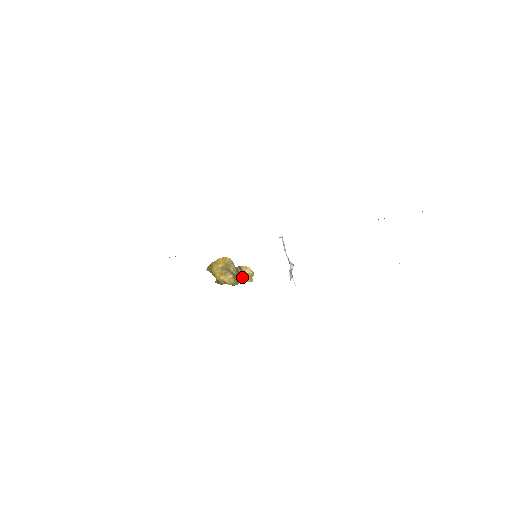
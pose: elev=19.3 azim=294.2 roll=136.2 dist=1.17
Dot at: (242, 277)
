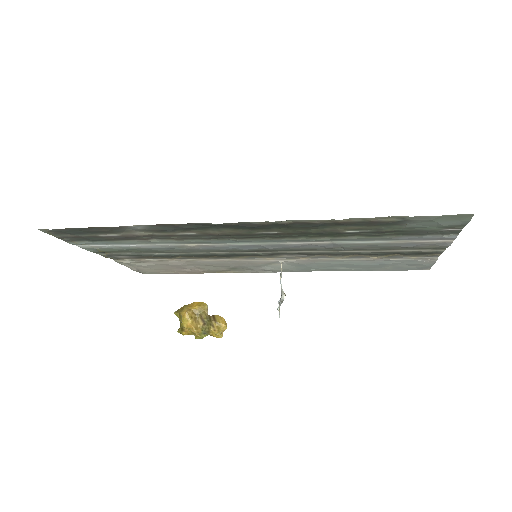
Dot at: (213, 327)
